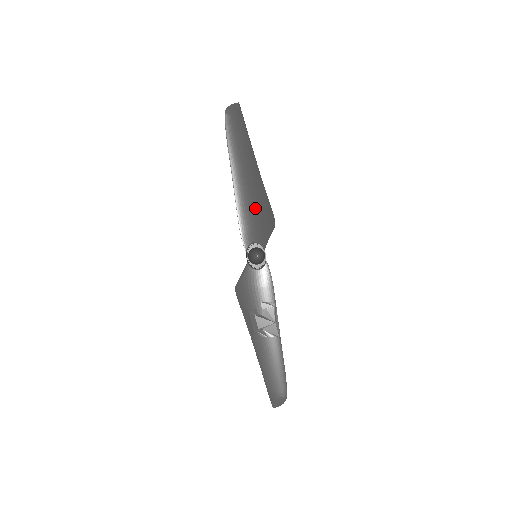
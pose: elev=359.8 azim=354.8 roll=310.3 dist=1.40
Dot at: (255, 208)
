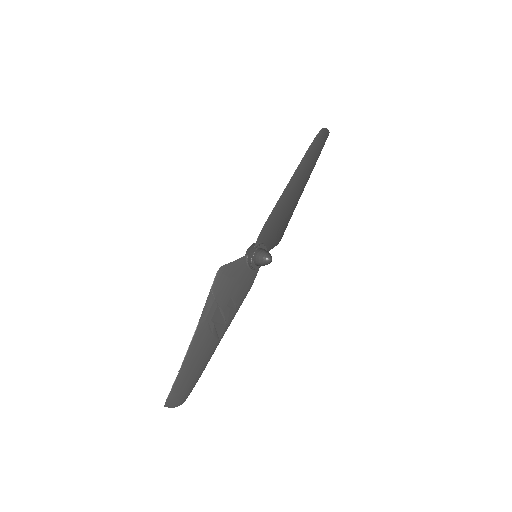
Dot at: (283, 218)
